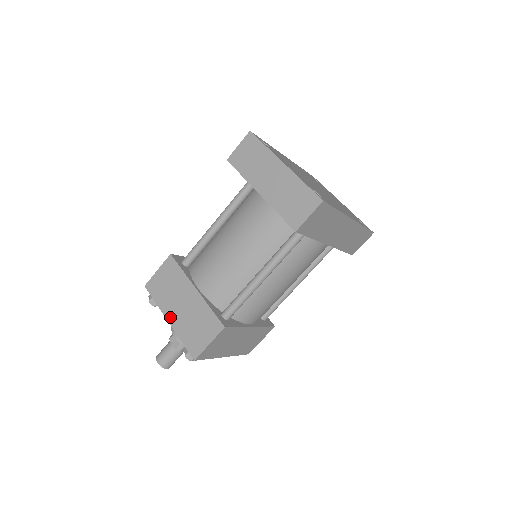
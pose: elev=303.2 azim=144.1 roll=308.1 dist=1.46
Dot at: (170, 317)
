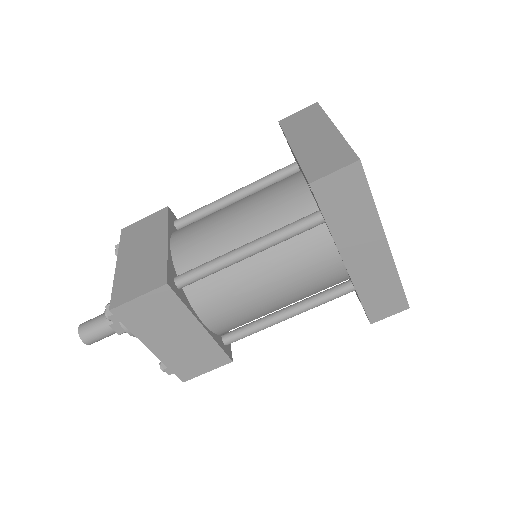
Dot at: (121, 261)
